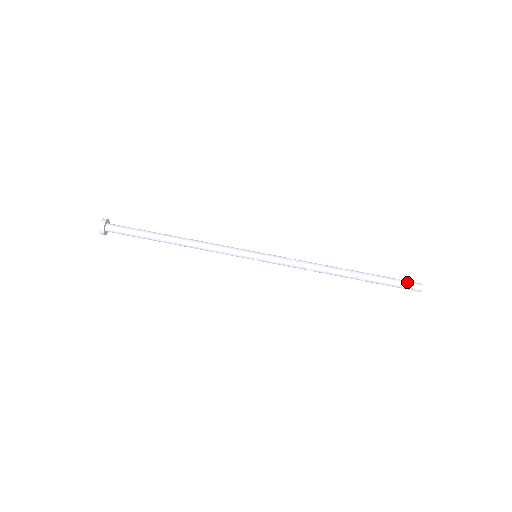
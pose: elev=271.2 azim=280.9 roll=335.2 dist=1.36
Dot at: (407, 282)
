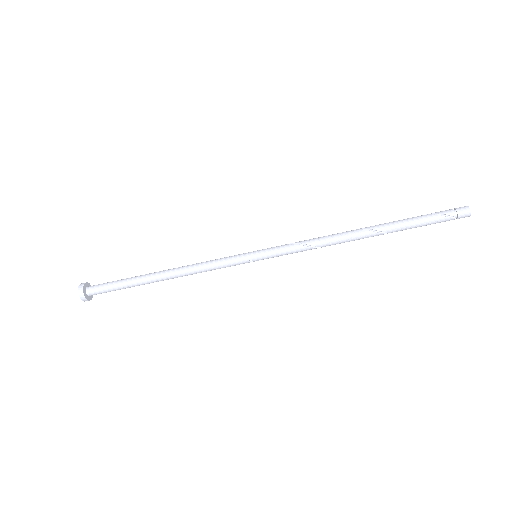
Dot at: (448, 213)
